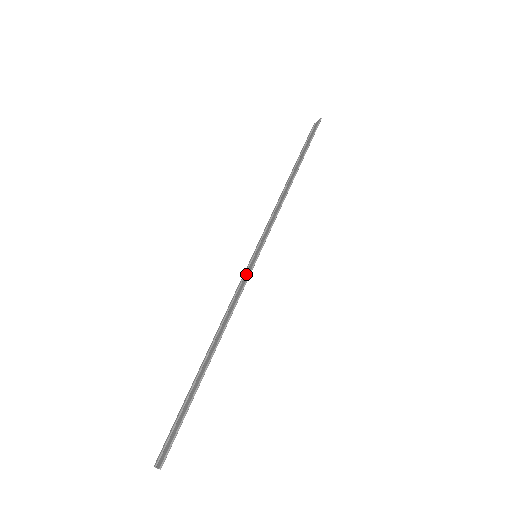
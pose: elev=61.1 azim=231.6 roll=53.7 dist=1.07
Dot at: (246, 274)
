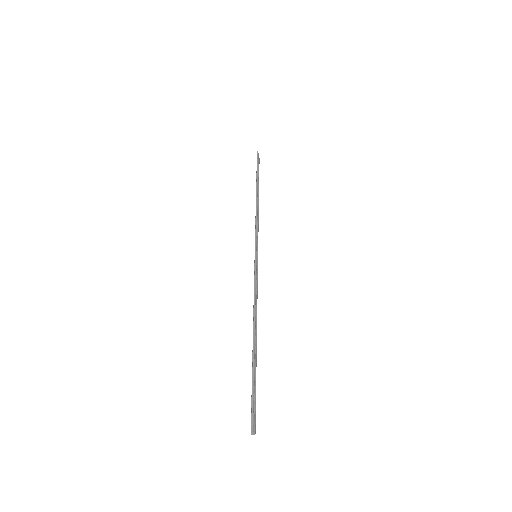
Dot at: (254, 271)
